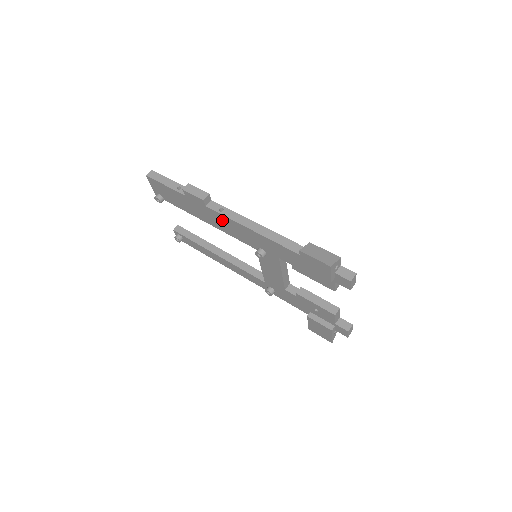
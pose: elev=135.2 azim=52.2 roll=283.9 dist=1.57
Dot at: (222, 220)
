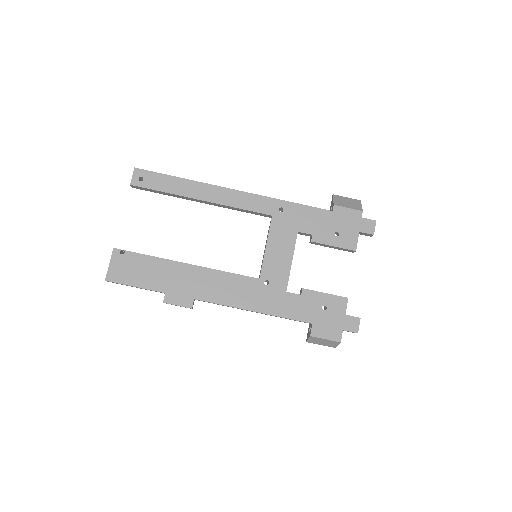
Dot at: occluded
